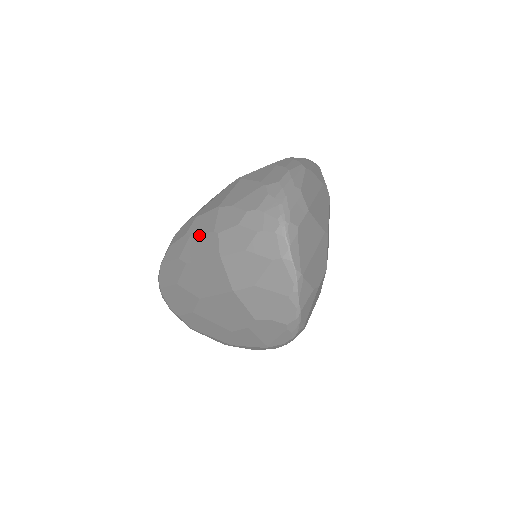
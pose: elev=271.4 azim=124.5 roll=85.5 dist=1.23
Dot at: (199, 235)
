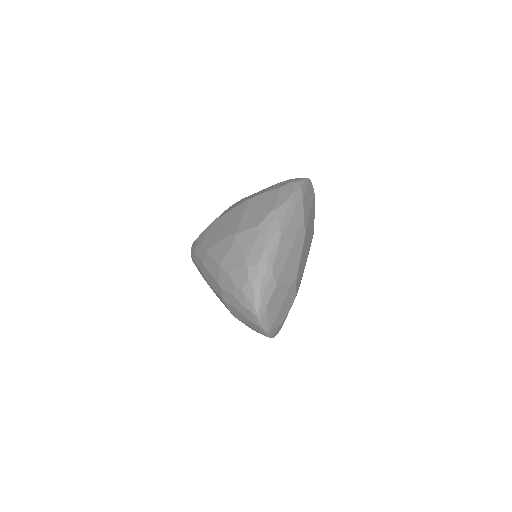
Dot at: (210, 274)
